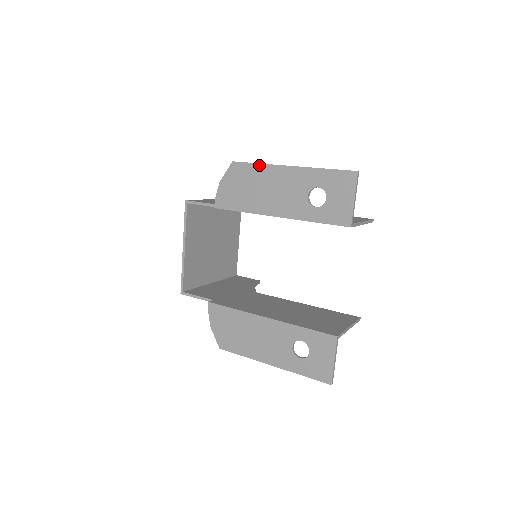
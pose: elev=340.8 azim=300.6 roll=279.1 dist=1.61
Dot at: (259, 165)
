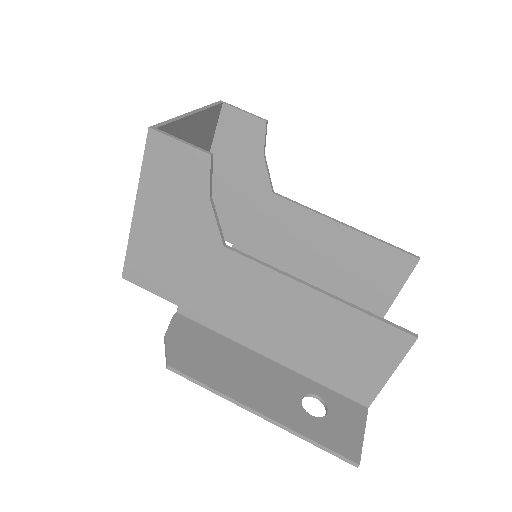
Dot at: (211, 390)
